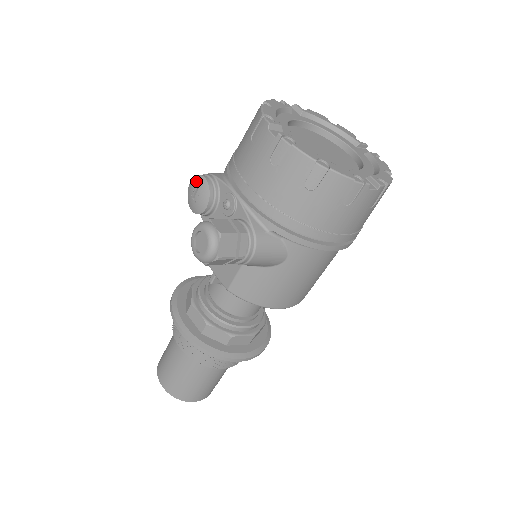
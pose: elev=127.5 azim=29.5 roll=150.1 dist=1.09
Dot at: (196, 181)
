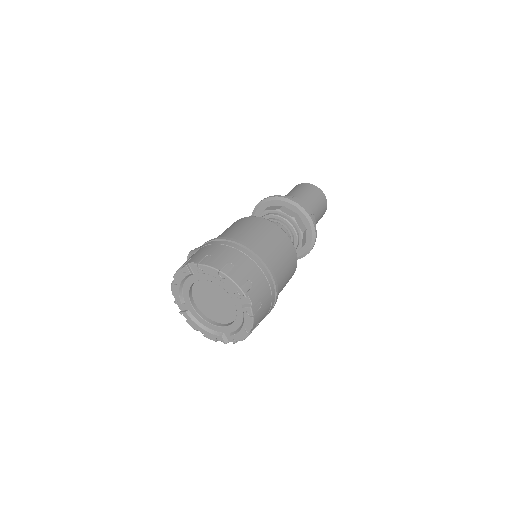
Dot at: occluded
